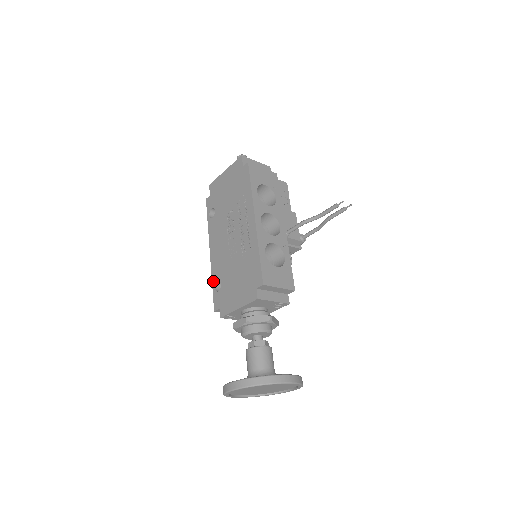
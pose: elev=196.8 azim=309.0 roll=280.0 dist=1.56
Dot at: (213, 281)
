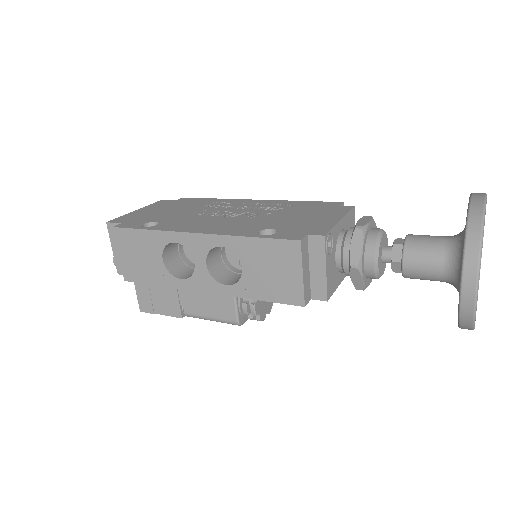
Dot at: (249, 234)
